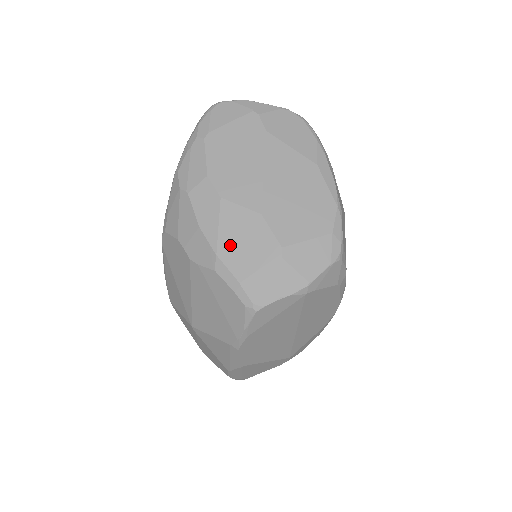
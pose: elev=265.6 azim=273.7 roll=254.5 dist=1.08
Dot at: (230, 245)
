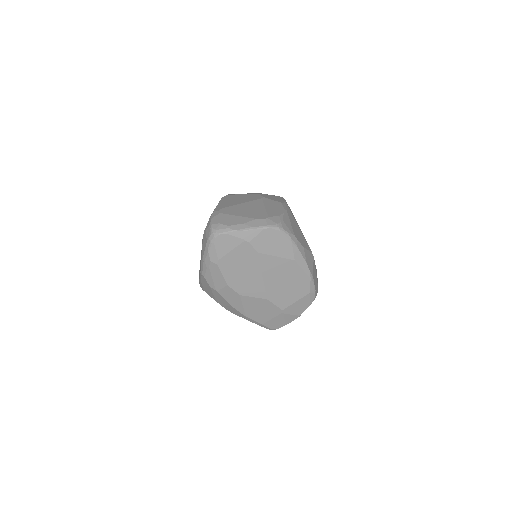
Dot at: (252, 312)
